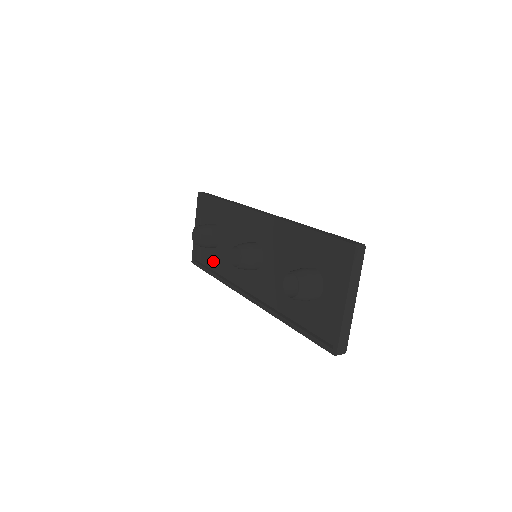
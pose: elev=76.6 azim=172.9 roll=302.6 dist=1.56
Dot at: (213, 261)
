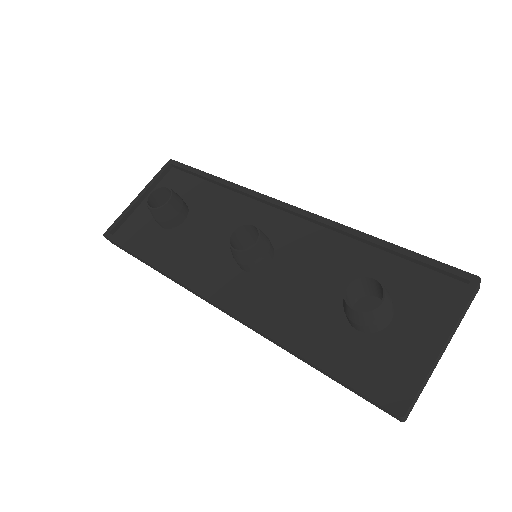
Dot at: (153, 244)
